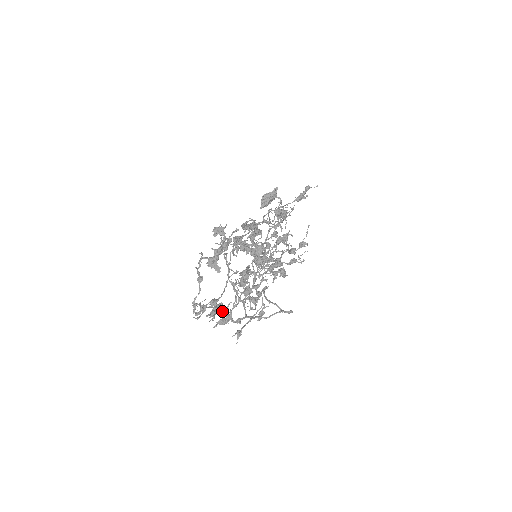
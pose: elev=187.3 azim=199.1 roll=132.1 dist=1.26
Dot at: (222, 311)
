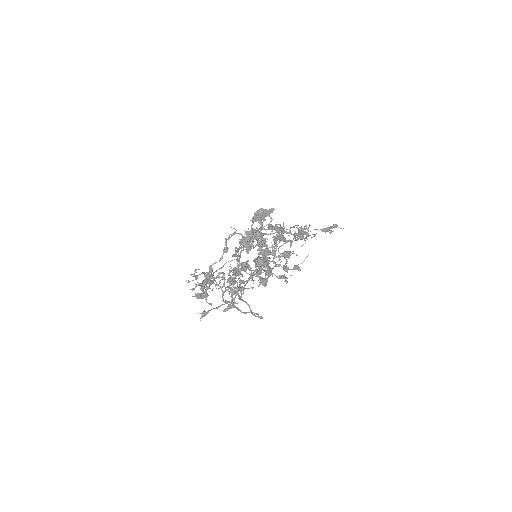
Dot at: occluded
